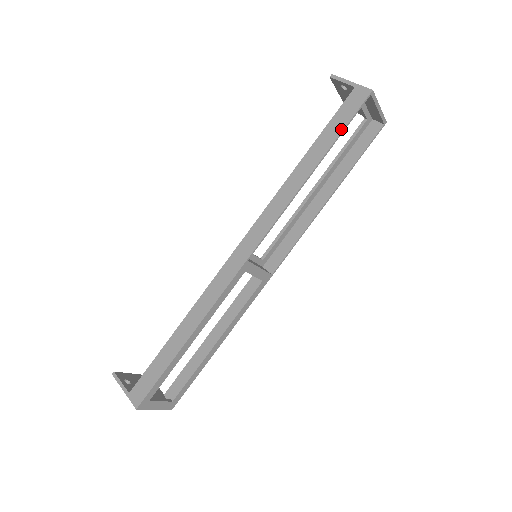
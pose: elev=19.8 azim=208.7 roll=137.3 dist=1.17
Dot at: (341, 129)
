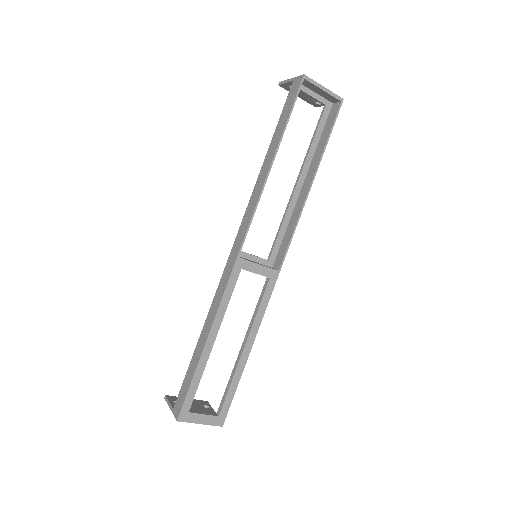
Dot at: (287, 117)
